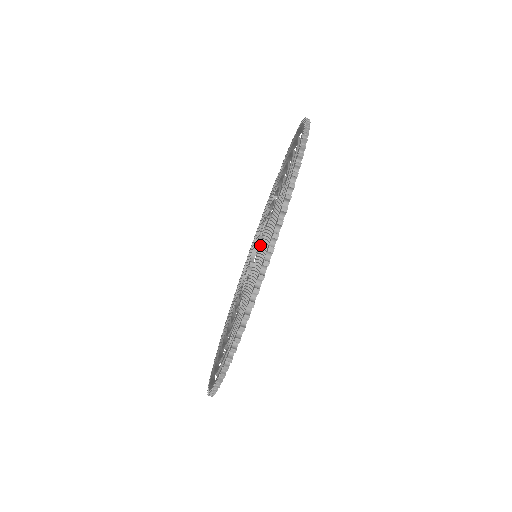
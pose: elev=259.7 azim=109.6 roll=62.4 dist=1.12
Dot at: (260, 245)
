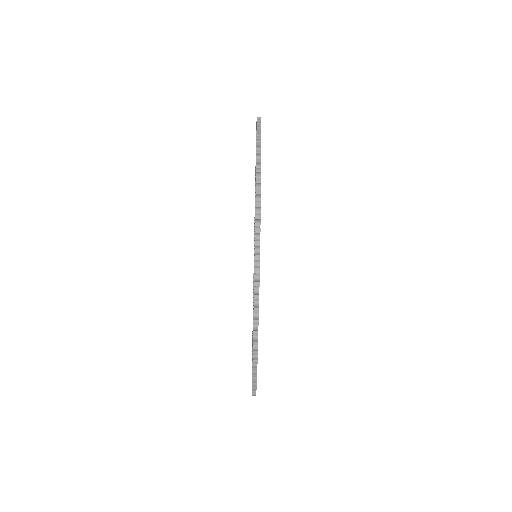
Dot at: occluded
